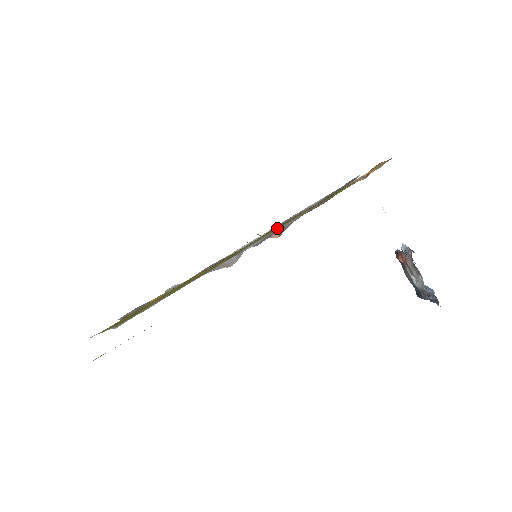
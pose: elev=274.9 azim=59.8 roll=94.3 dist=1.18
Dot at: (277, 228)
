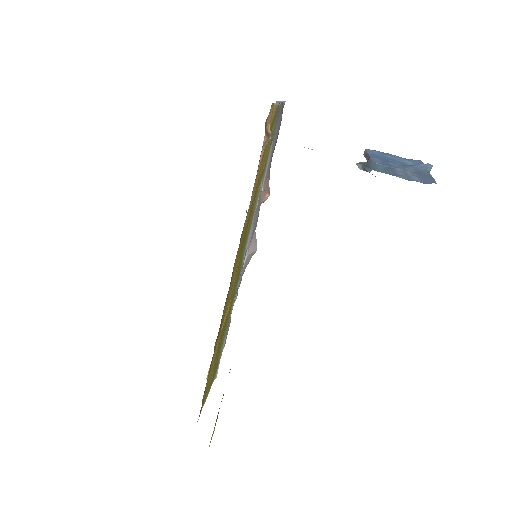
Dot at: (250, 222)
